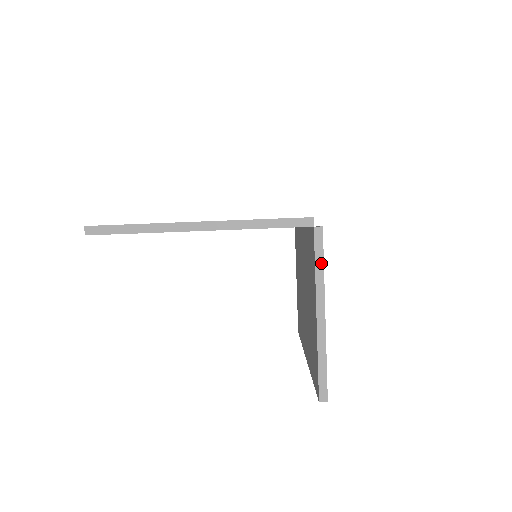
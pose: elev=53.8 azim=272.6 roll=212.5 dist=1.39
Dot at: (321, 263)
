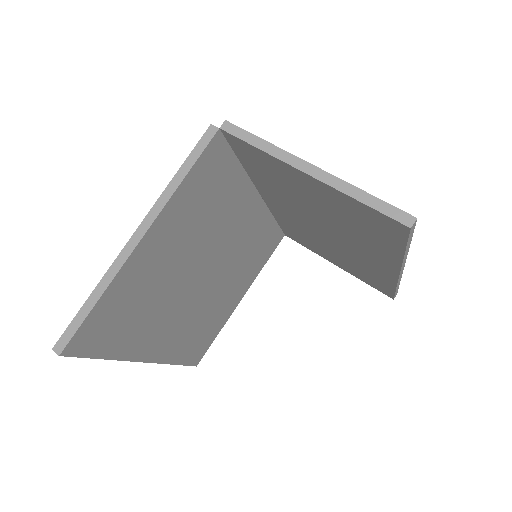
Dot at: (257, 140)
